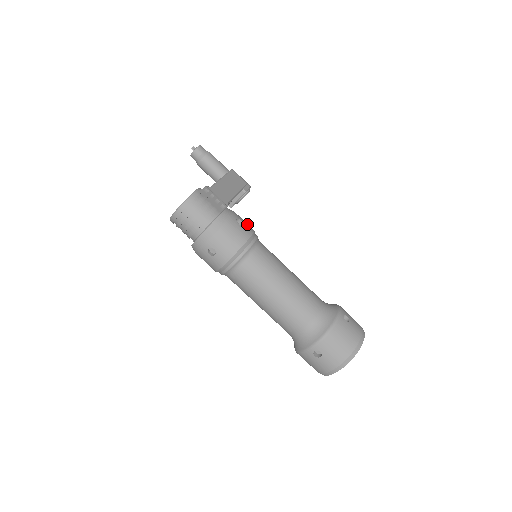
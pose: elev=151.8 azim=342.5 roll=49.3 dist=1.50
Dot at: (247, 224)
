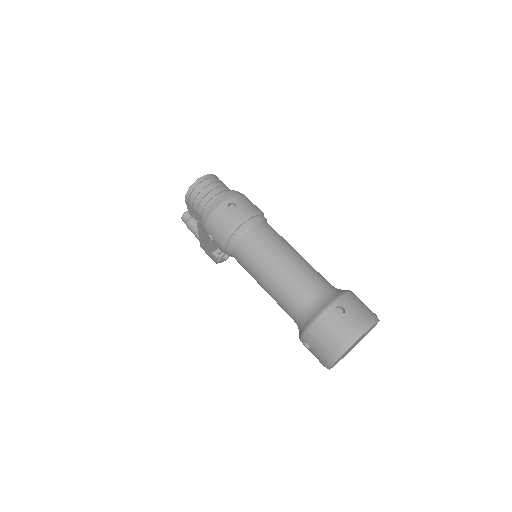
Dot at: occluded
